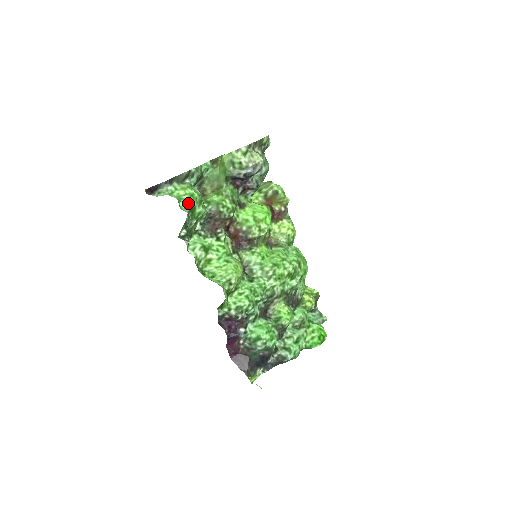
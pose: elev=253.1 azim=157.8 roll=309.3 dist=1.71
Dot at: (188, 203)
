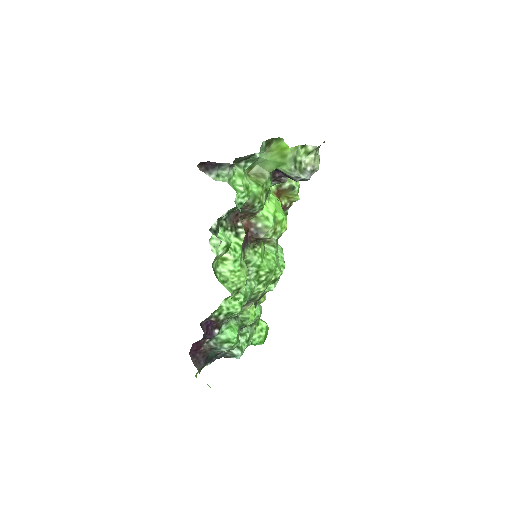
Dot at: (242, 198)
